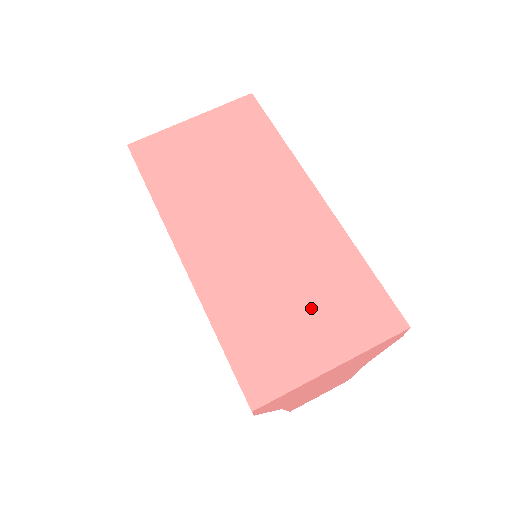
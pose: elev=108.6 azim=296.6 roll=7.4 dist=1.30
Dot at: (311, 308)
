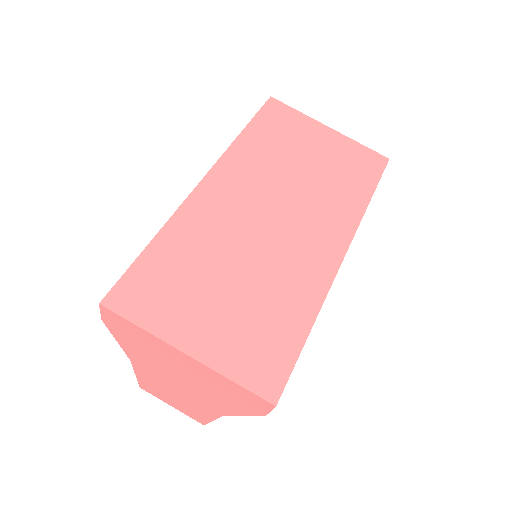
Dot at: (232, 304)
